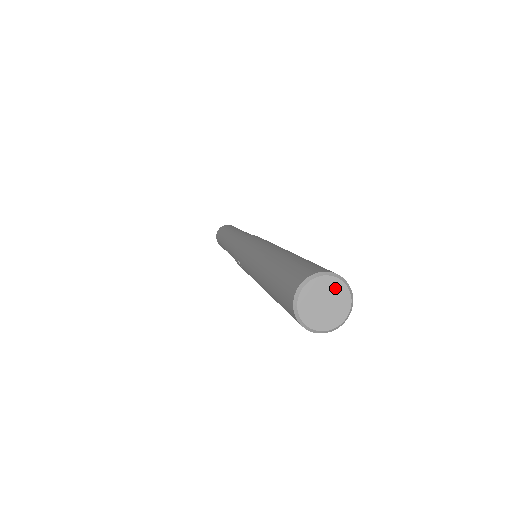
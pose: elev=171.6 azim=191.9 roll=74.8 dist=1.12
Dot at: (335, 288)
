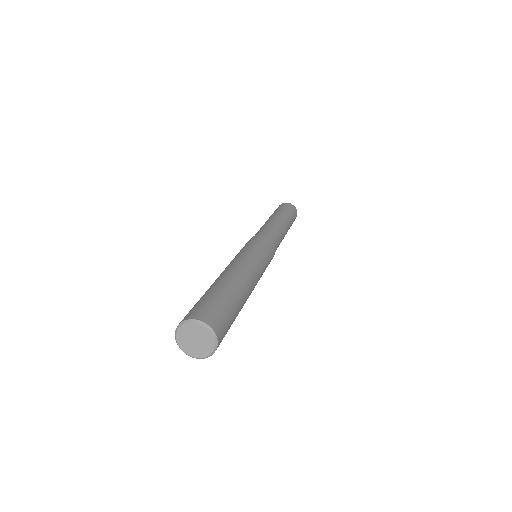
Dot at: (191, 329)
